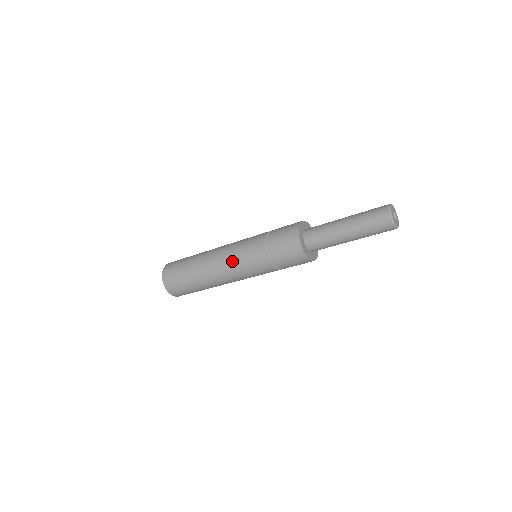
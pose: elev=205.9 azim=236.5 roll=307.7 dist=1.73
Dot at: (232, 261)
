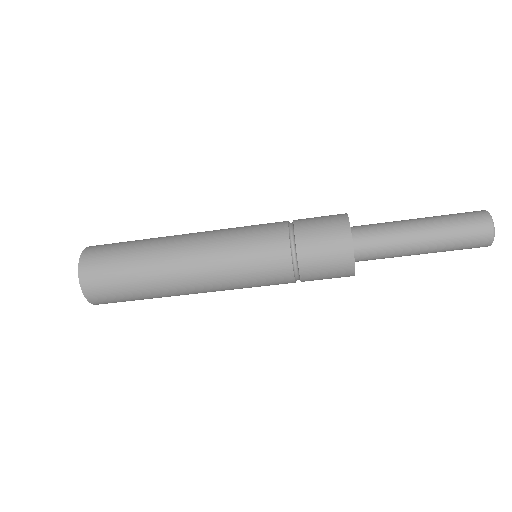
Dot at: (225, 258)
